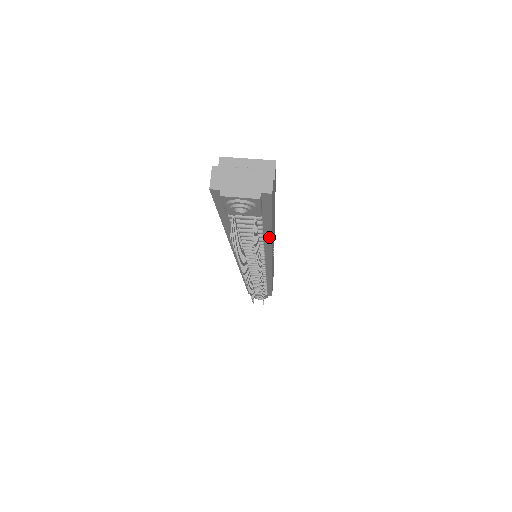
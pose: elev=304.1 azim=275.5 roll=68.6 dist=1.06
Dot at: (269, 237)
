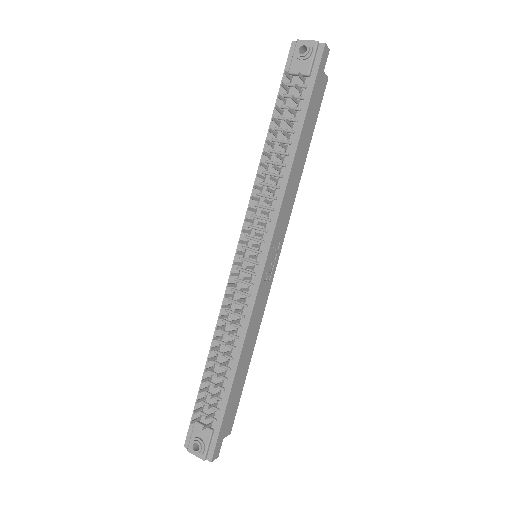
Dot at: (297, 139)
